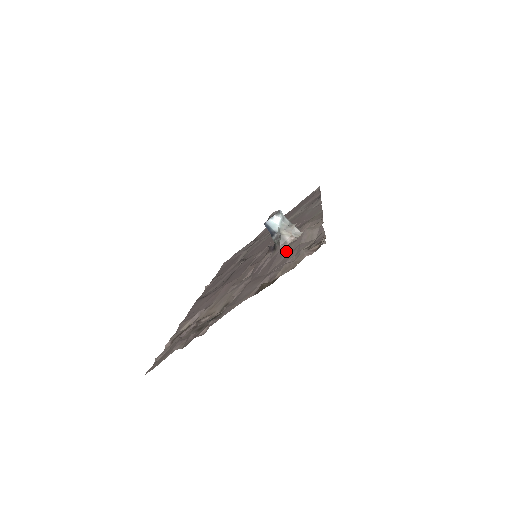
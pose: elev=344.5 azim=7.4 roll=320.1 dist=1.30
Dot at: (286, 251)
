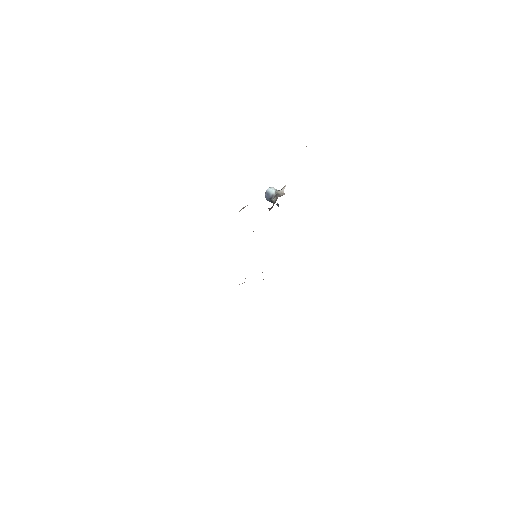
Dot at: occluded
